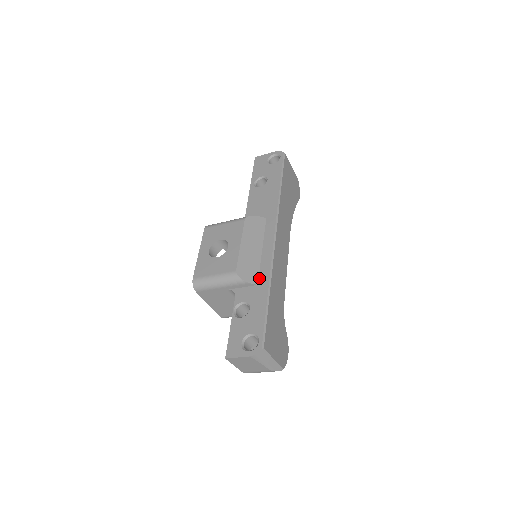
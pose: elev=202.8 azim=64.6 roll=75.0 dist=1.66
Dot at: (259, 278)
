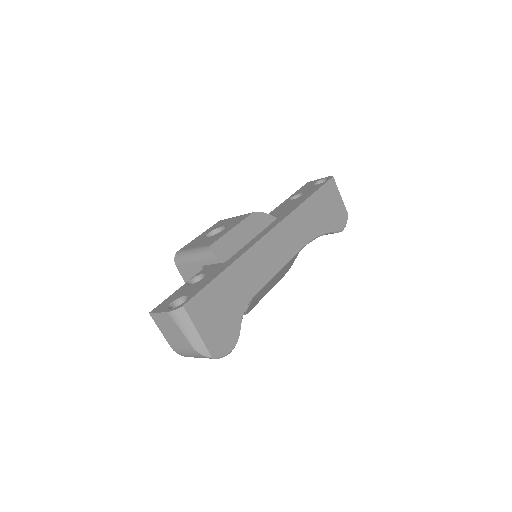
Dot at: (231, 257)
